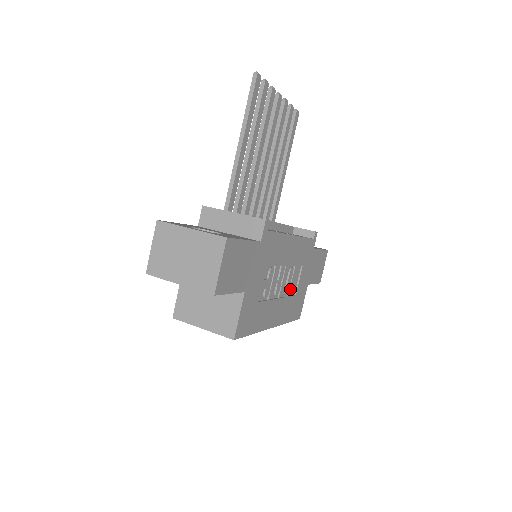
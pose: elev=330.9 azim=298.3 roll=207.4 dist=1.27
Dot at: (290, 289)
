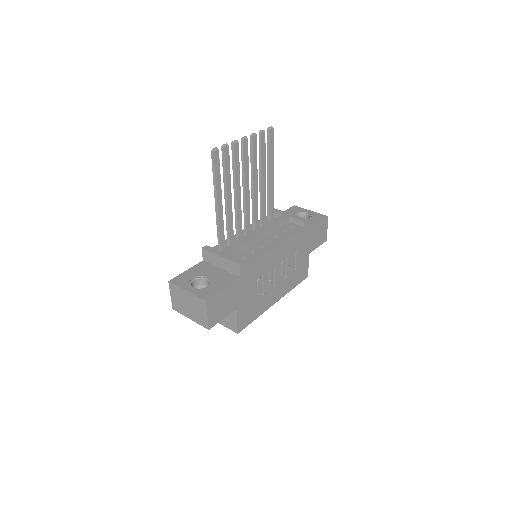
Dot at: (287, 272)
